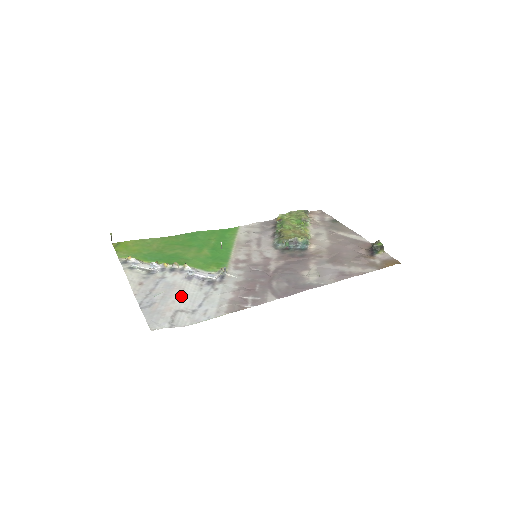
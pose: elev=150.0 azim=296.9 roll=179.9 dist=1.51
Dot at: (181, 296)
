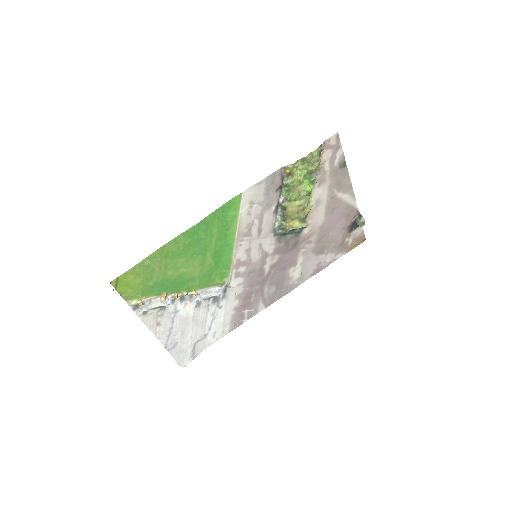
Dot at: (196, 328)
